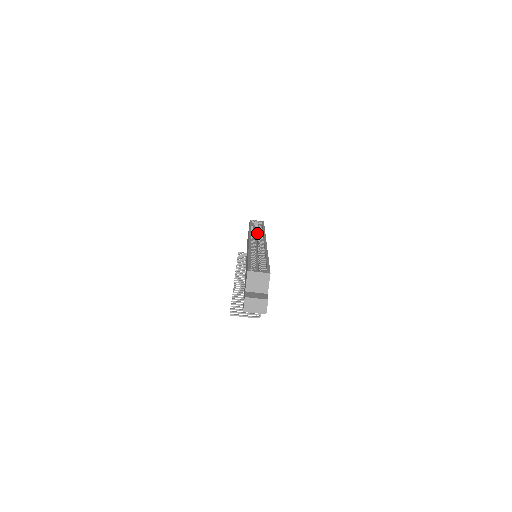
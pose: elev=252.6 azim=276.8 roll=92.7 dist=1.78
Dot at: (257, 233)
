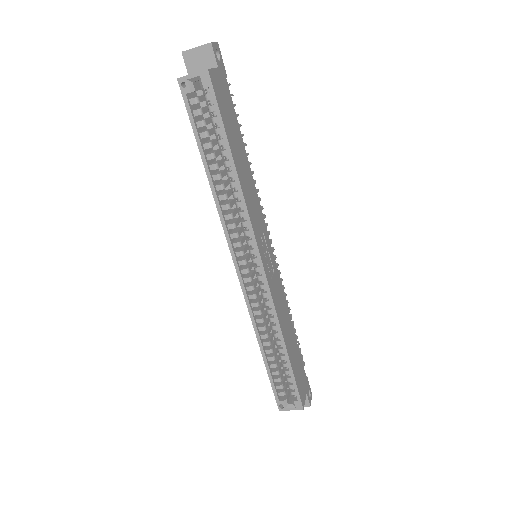
Dot at: occluded
